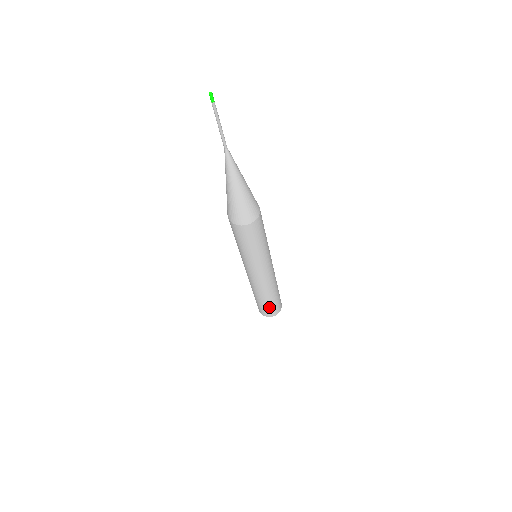
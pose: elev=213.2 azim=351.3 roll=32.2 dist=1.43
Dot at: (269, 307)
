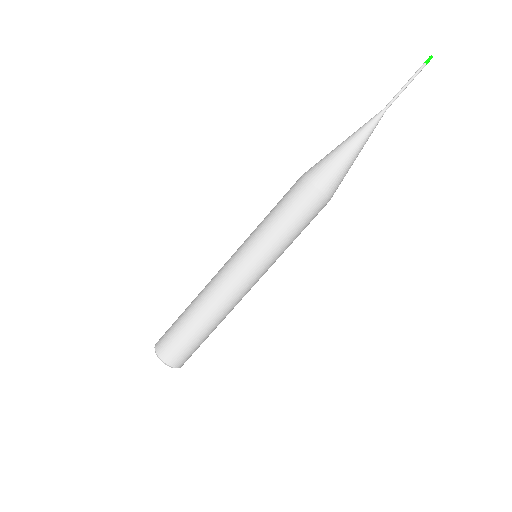
Dot at: (197, 346)
